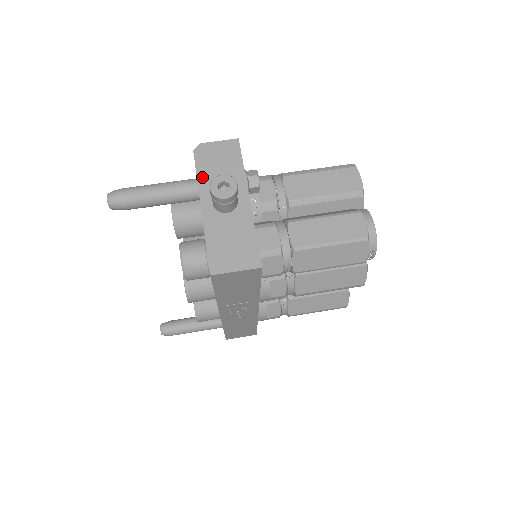
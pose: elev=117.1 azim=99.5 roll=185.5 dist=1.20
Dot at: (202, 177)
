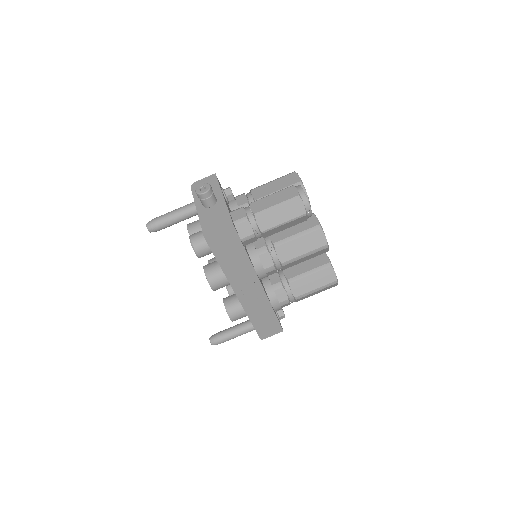
Dot at: (196, 196)
